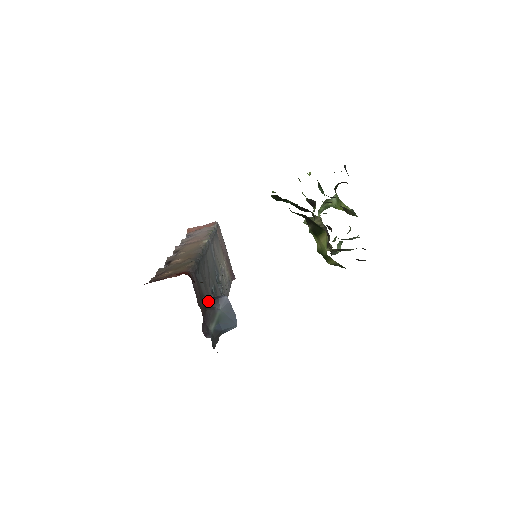
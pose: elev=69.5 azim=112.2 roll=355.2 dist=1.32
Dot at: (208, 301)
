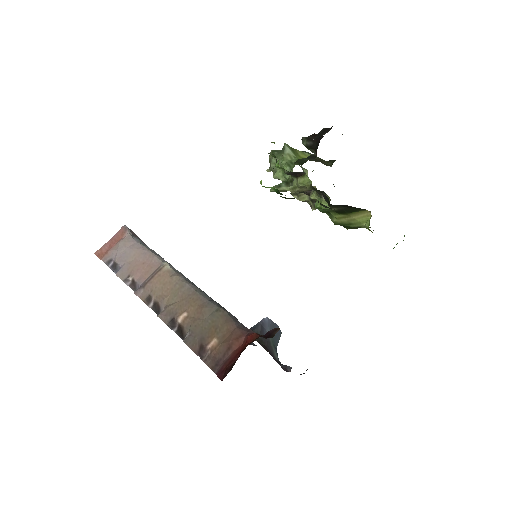
Dot at: occluded
